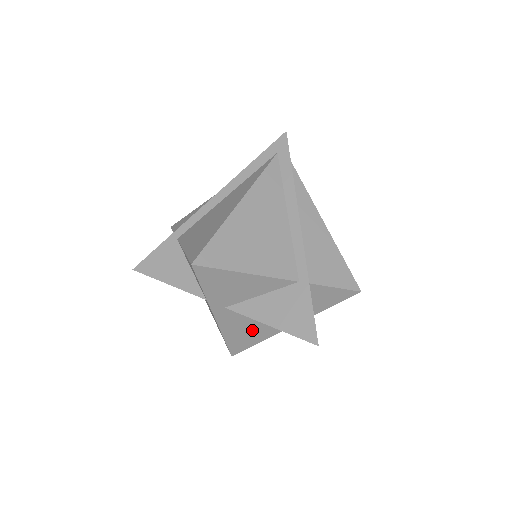
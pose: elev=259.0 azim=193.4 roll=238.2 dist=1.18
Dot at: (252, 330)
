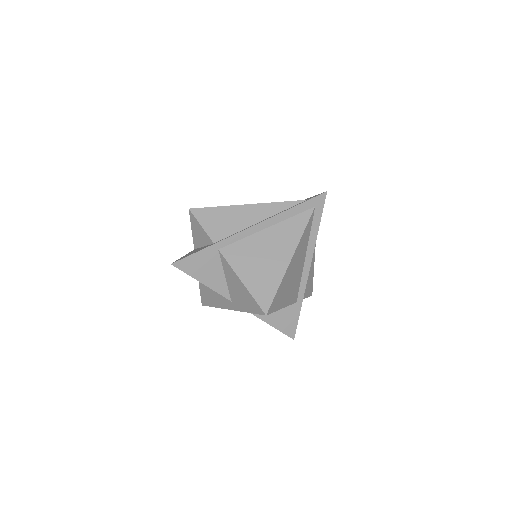
Dot at: occluded
